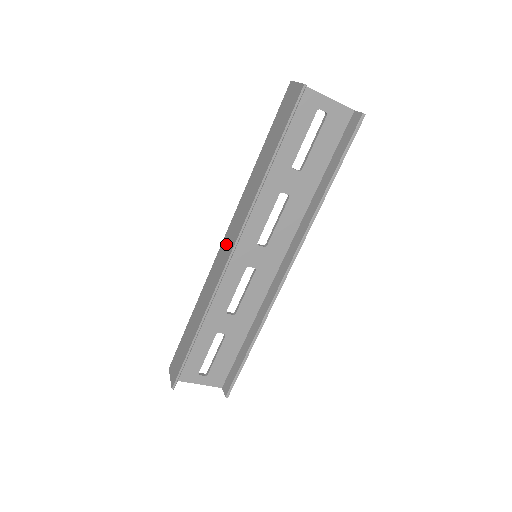
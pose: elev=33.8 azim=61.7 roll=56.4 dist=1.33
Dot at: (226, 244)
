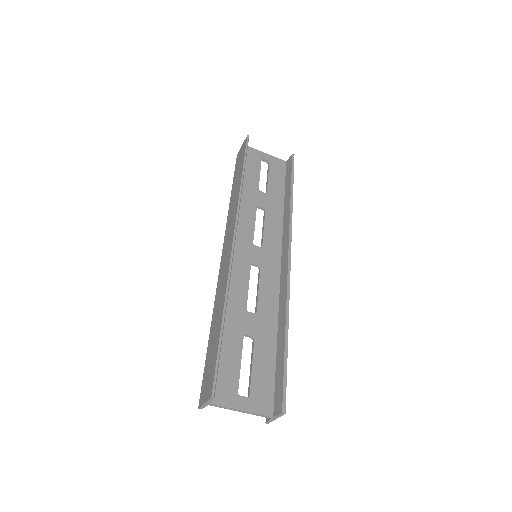
Dot at: (226, 247)
